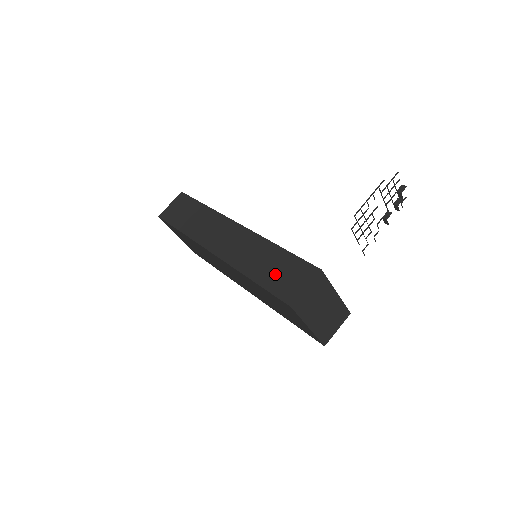
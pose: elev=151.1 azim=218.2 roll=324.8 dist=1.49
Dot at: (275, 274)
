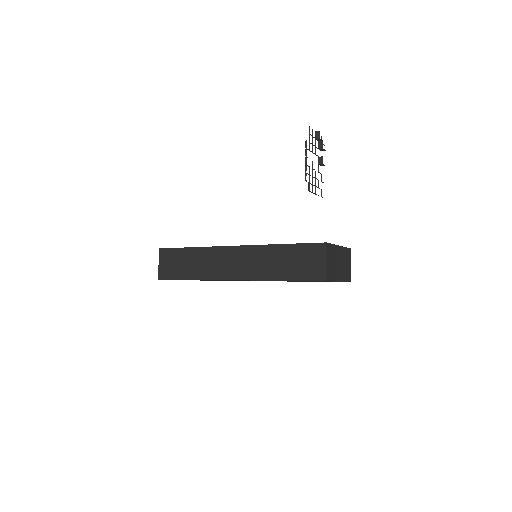
Dot at: (295, 266)
